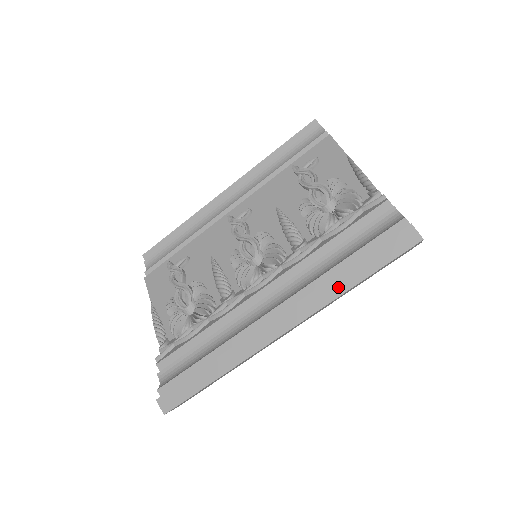
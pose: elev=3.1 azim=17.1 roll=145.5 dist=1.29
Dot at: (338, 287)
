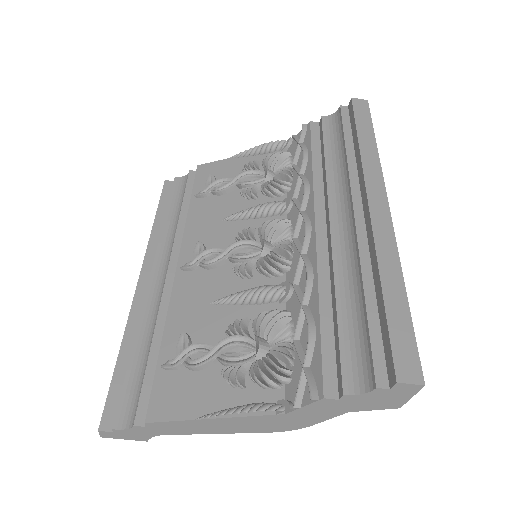
Dot at: (370, 151)
